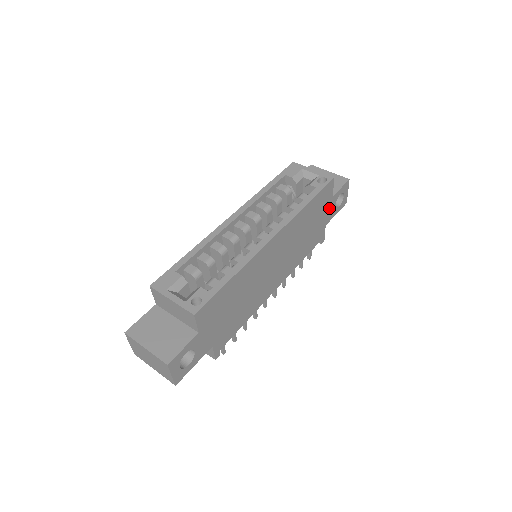
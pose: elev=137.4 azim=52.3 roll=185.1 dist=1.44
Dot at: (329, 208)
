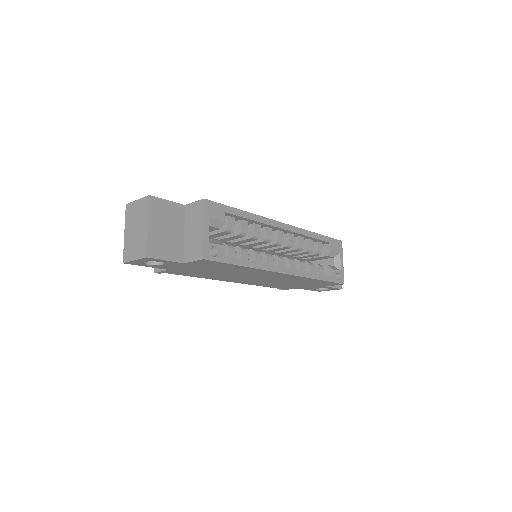
Dot at: (315, 287)
